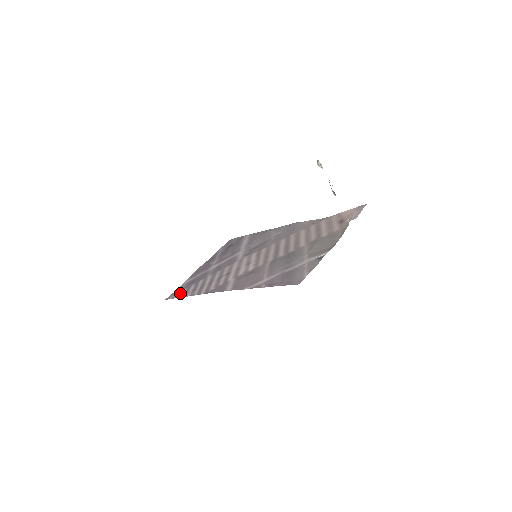
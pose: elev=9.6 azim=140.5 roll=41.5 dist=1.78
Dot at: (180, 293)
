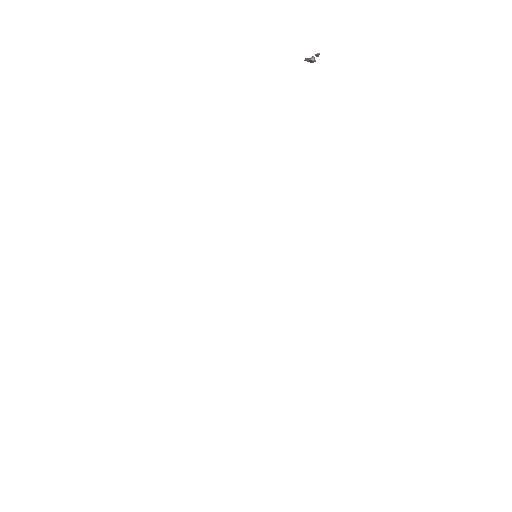
Dot at: occluded
